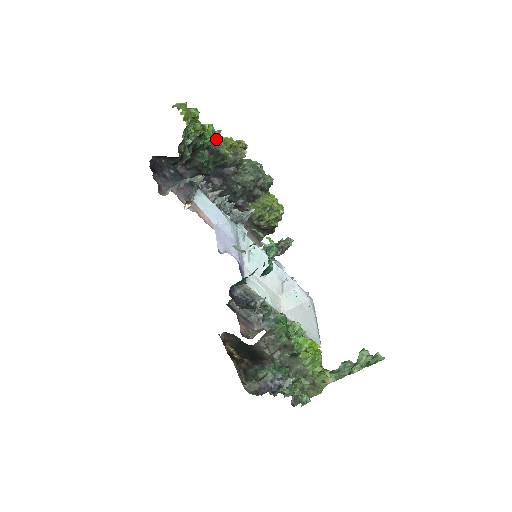
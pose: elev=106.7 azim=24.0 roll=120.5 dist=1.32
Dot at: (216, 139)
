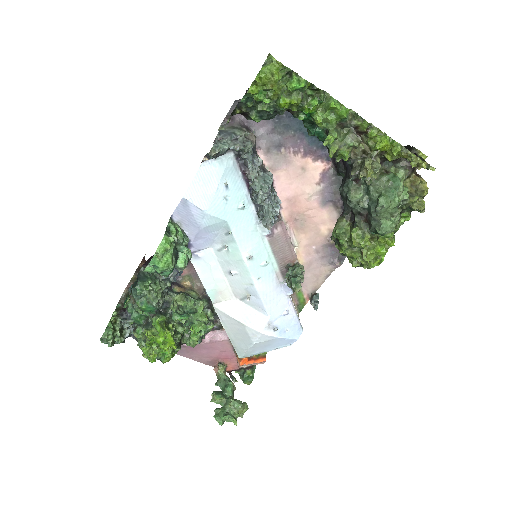
Dot at: (354, 126)
